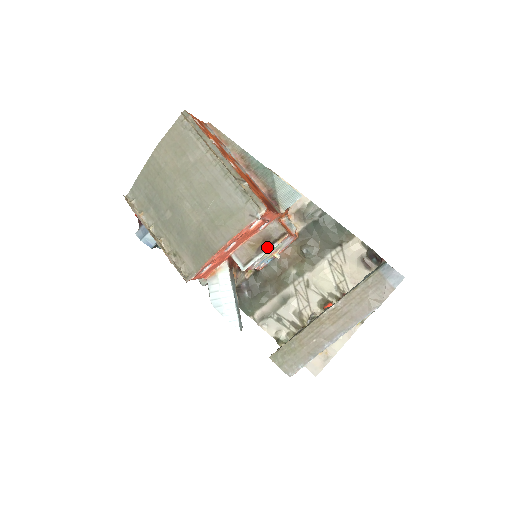
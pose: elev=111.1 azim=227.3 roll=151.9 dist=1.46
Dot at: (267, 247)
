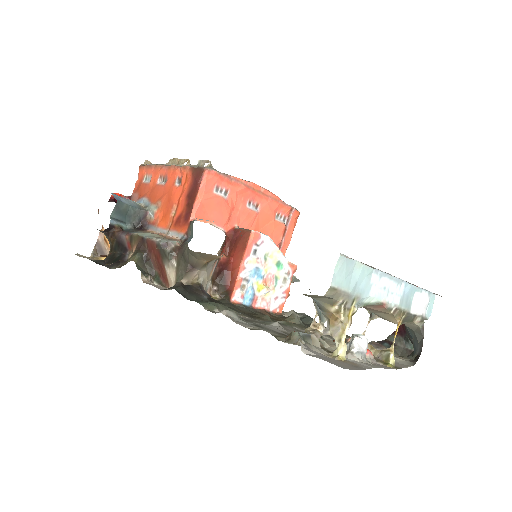
Dot at: (277, 251)
